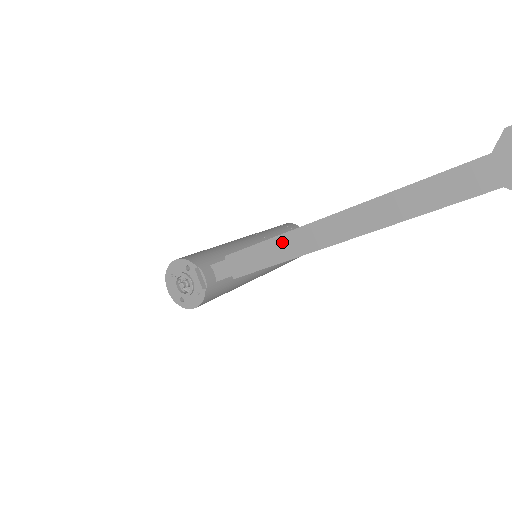
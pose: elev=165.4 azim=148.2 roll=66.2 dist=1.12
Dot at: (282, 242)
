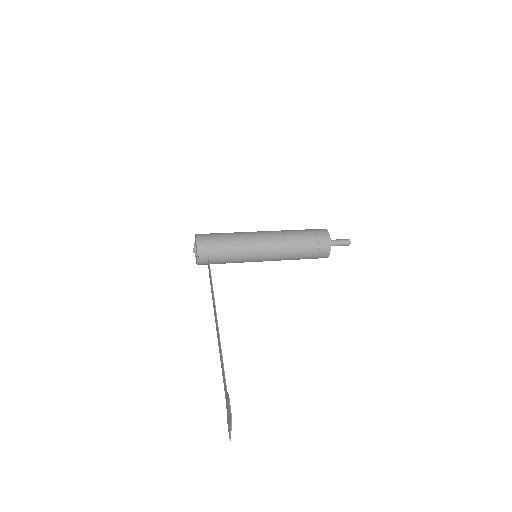
Dot at: occluded
